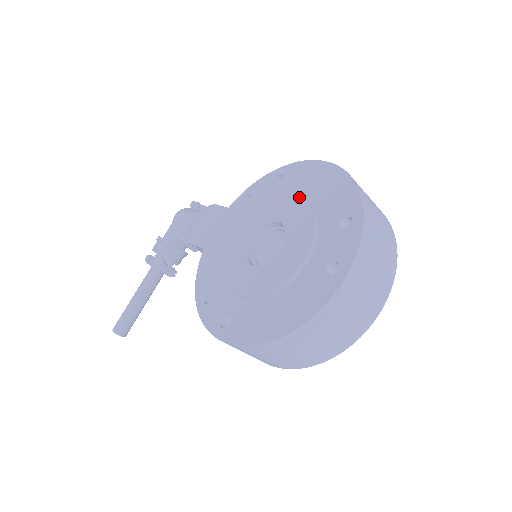
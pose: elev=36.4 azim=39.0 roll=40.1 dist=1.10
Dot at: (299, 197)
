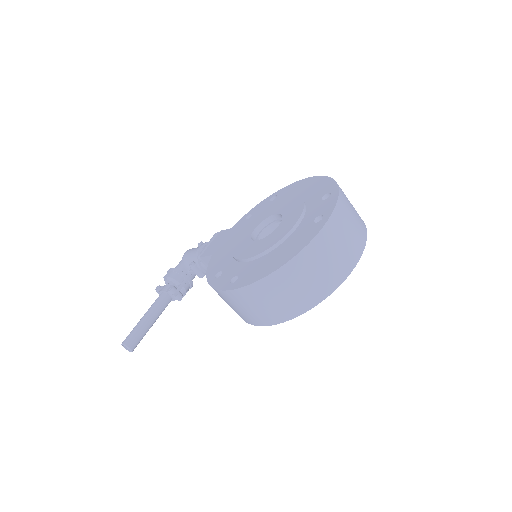
Dot at: (290, 197)
